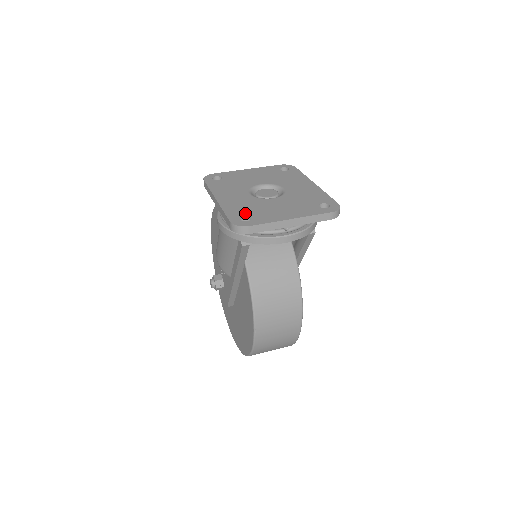
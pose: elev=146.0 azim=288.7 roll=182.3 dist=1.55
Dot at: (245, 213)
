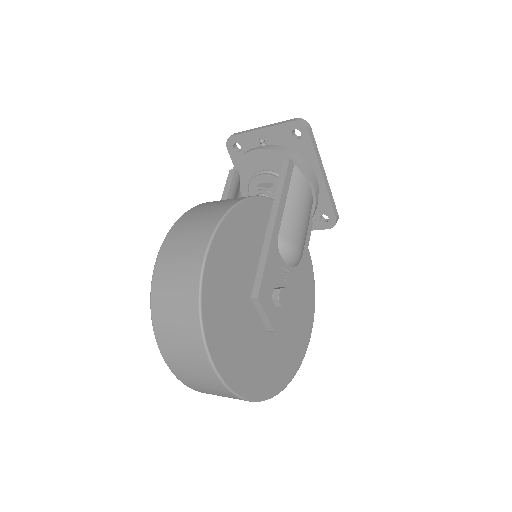
Dot at: occluded
